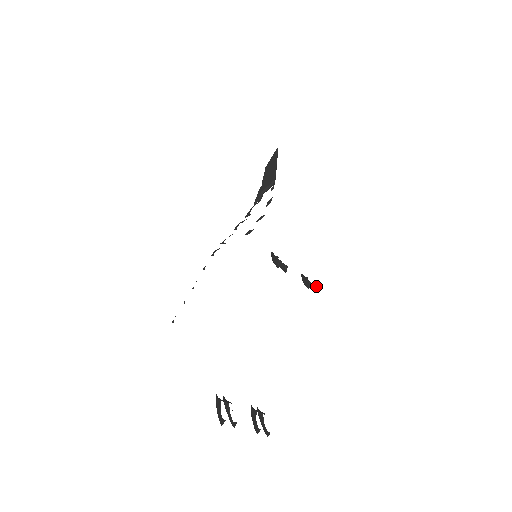
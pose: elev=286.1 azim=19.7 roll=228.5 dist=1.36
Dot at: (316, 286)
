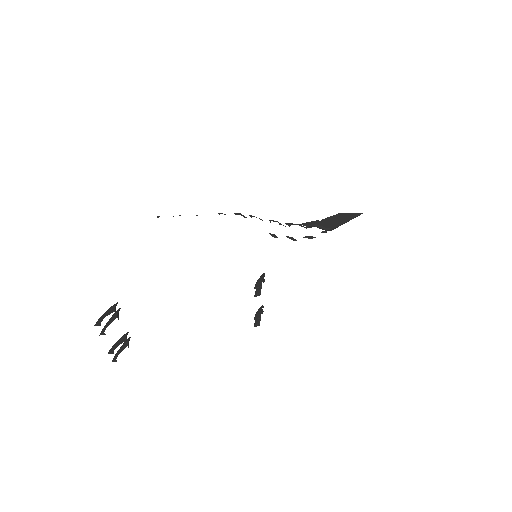
Dot at: occluded
